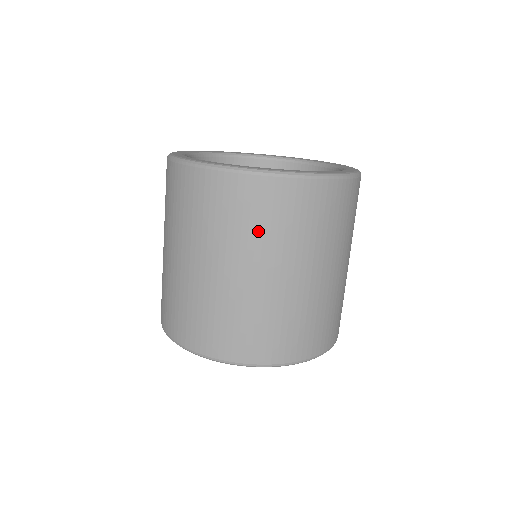
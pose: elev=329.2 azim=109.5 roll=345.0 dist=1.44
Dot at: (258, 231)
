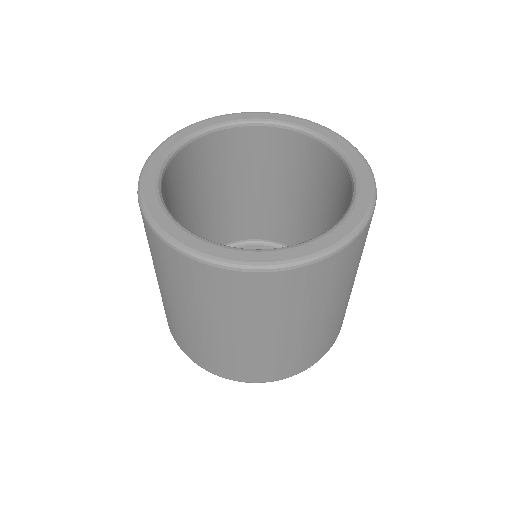
Dot at: (297, 305)
